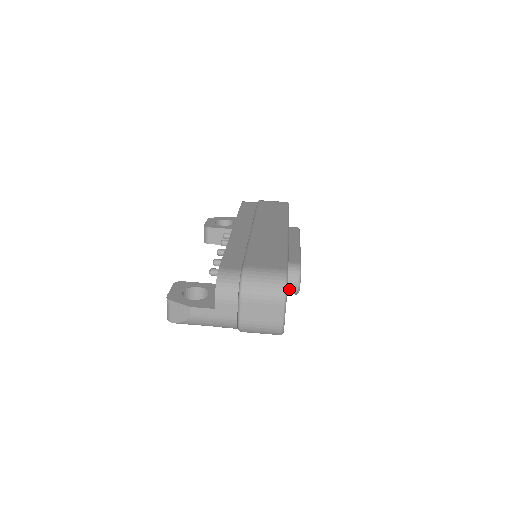
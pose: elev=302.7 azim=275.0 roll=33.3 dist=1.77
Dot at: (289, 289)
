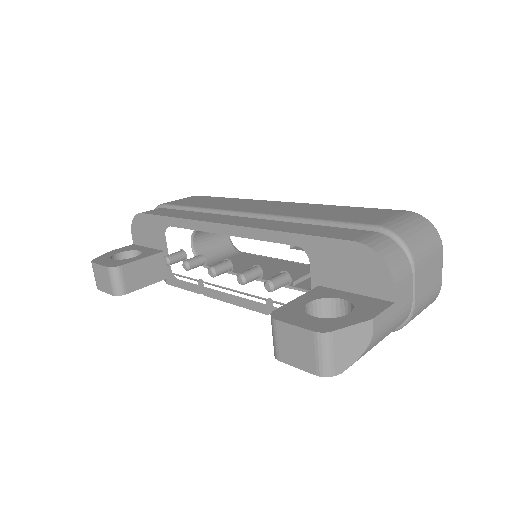
Dot at: occluded
